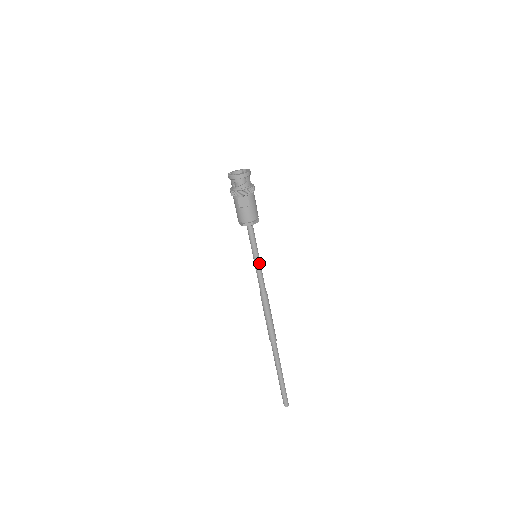
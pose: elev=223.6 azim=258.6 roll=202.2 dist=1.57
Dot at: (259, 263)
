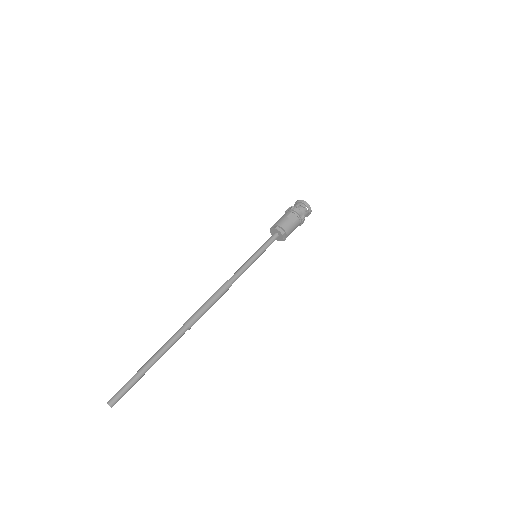
Dot at: (253, 261)
